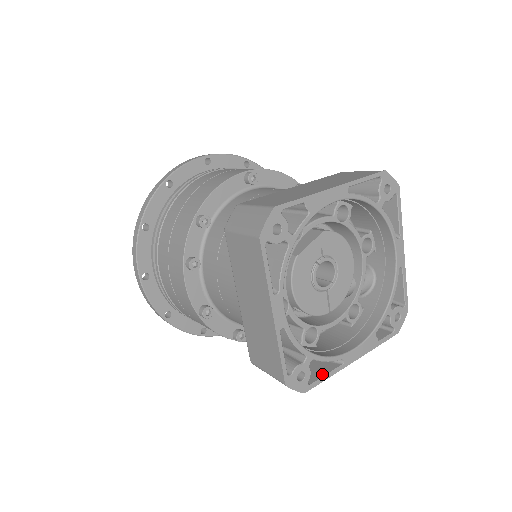
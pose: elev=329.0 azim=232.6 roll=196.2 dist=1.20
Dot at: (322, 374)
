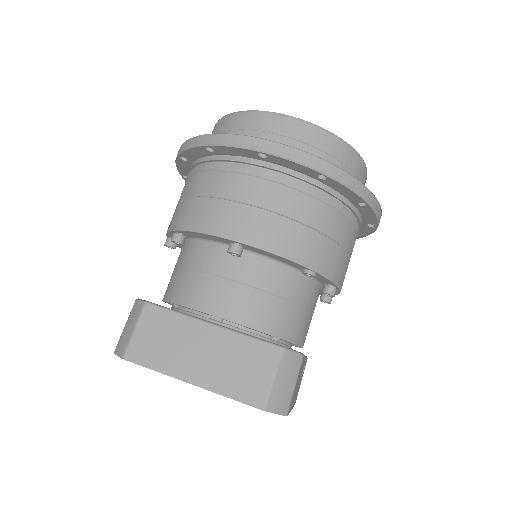
Dot at: occluded
